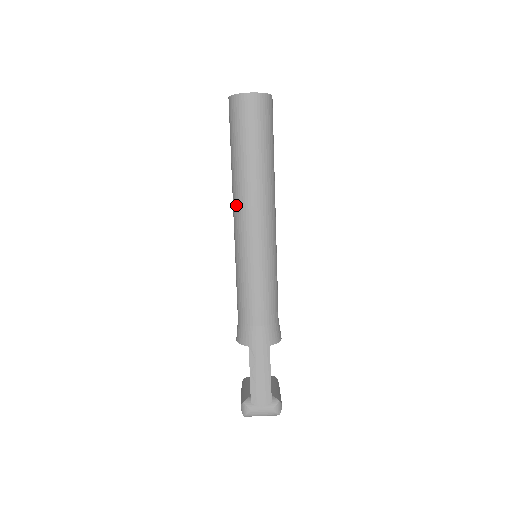
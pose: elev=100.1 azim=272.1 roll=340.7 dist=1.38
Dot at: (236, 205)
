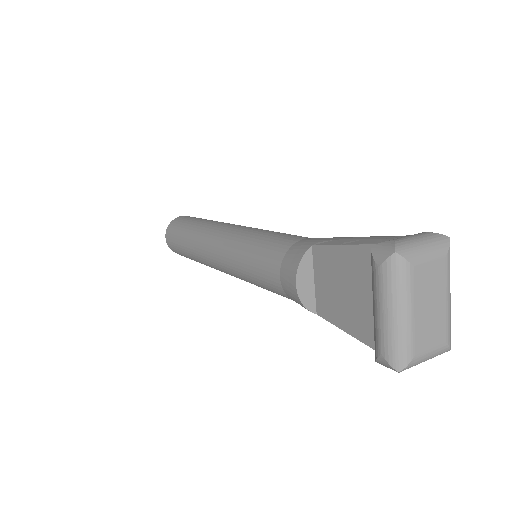
Dot at: (206, 237)
